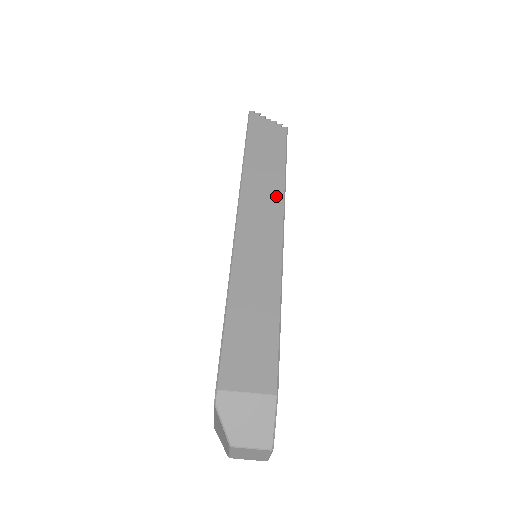
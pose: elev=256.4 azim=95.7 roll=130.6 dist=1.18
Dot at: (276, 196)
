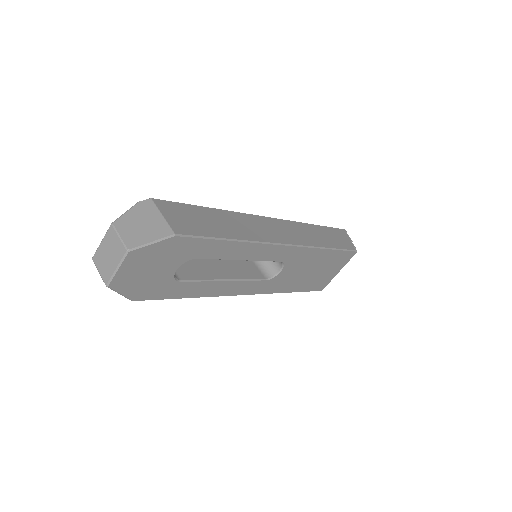
Dot at: (308, 241)
